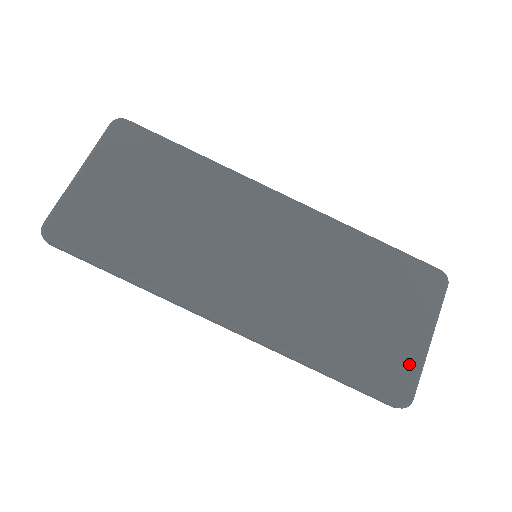
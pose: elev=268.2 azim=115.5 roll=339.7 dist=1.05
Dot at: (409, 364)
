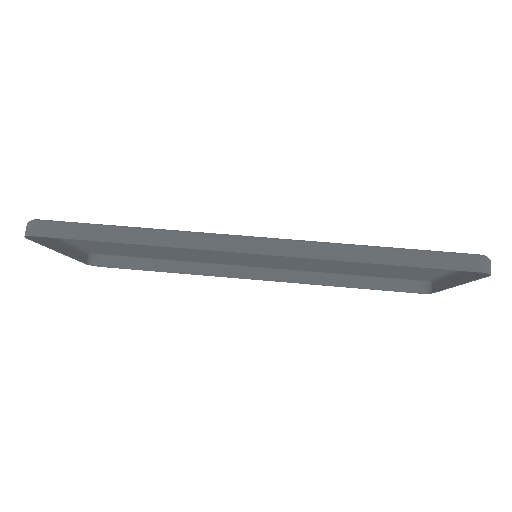
Dot at: occluded
